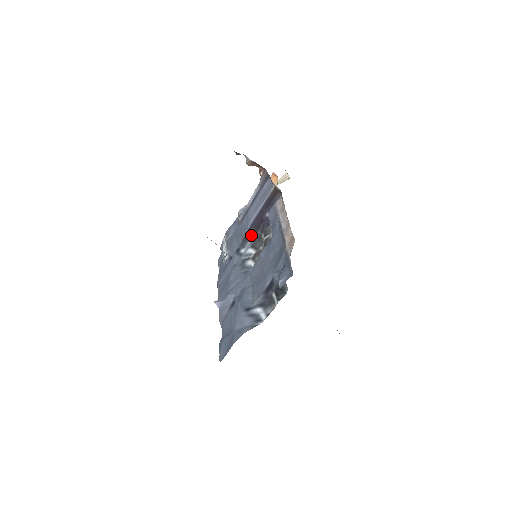
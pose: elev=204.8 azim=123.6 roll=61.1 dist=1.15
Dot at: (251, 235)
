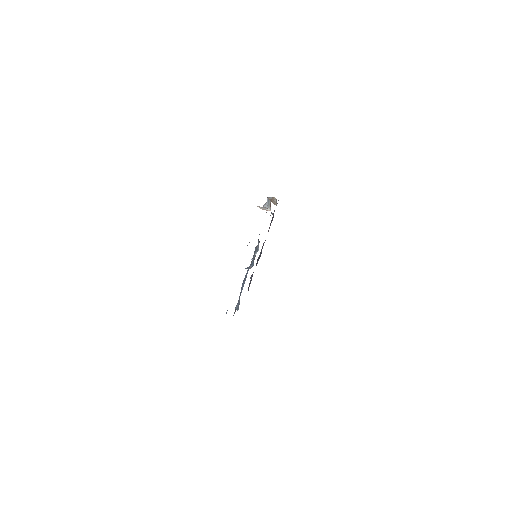
Dot at: occluded
